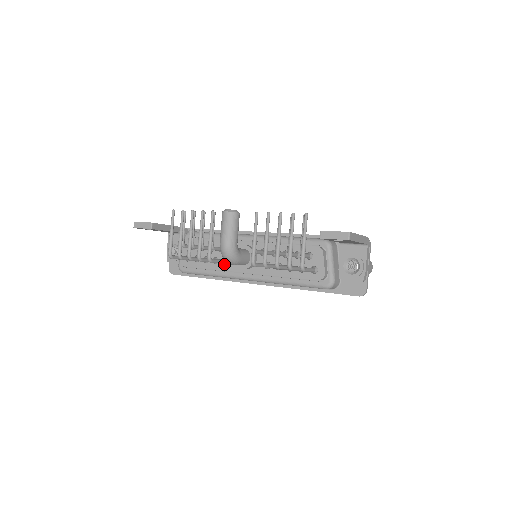
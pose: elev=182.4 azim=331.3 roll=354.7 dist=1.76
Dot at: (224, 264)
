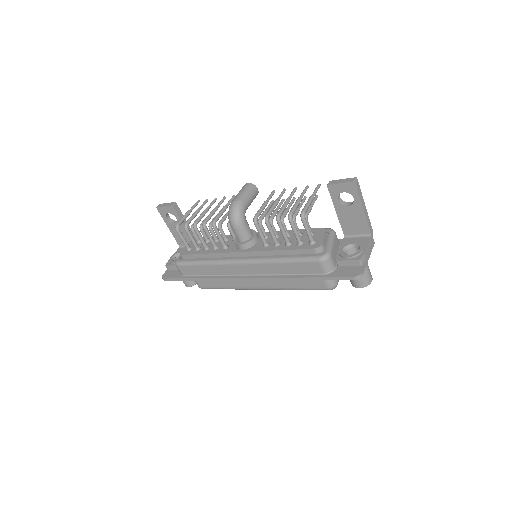
Dot at: (223, 249)
